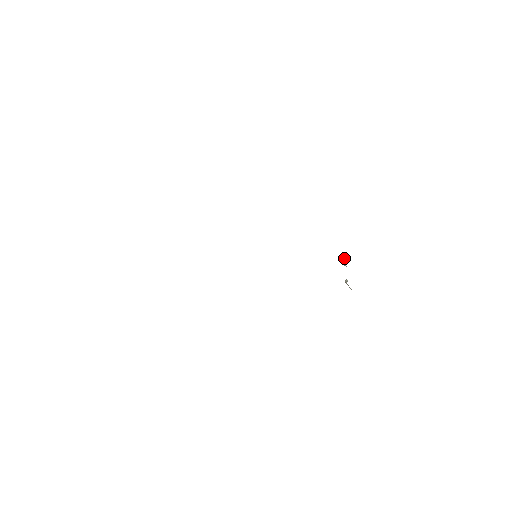
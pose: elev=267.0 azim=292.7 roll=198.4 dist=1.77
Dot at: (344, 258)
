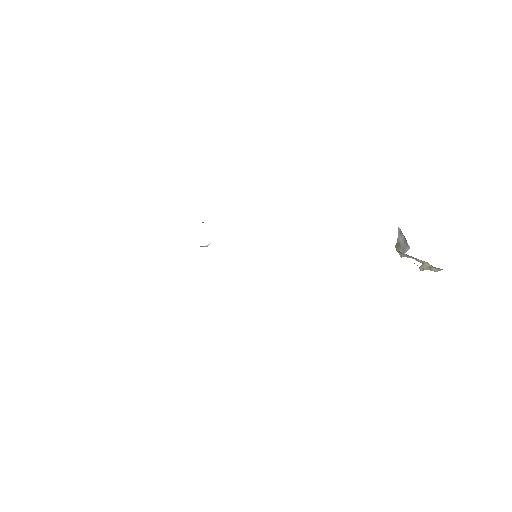
Dot at: (400, 241)
